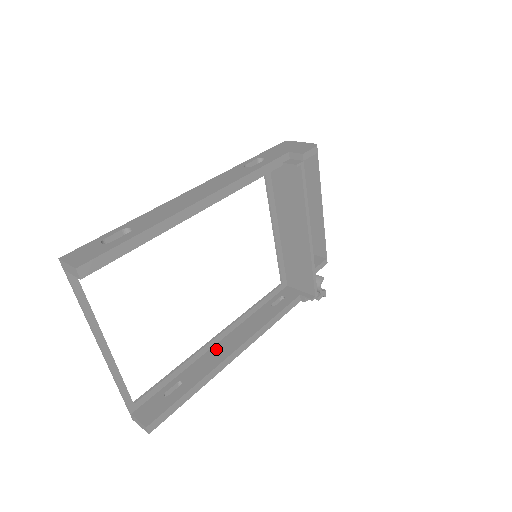
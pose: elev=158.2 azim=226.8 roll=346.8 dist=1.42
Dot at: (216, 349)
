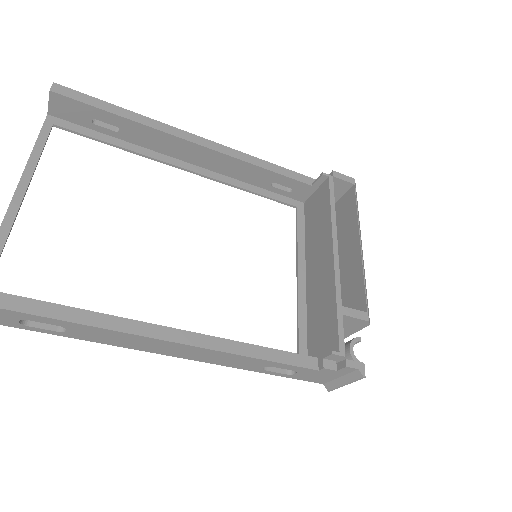
Dot at: occluded
